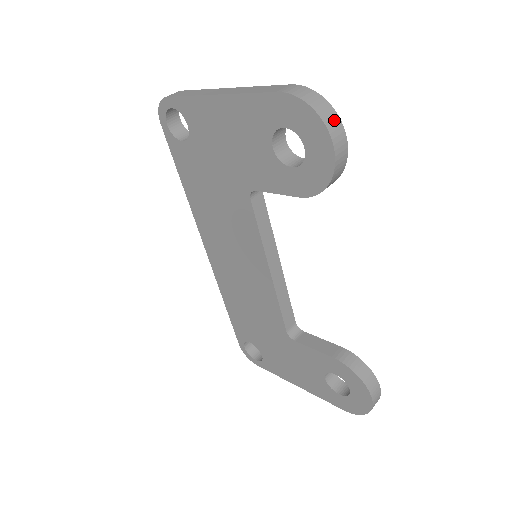
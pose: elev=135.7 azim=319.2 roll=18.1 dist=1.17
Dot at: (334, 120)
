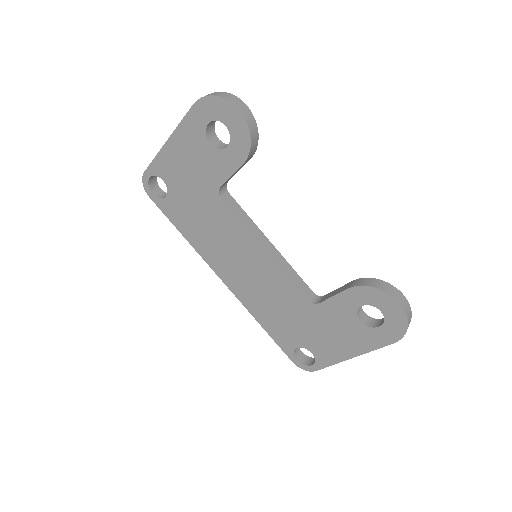
Dot at: (231, 97)
